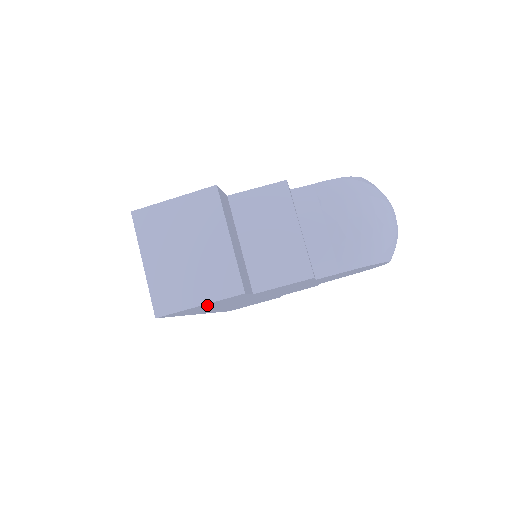
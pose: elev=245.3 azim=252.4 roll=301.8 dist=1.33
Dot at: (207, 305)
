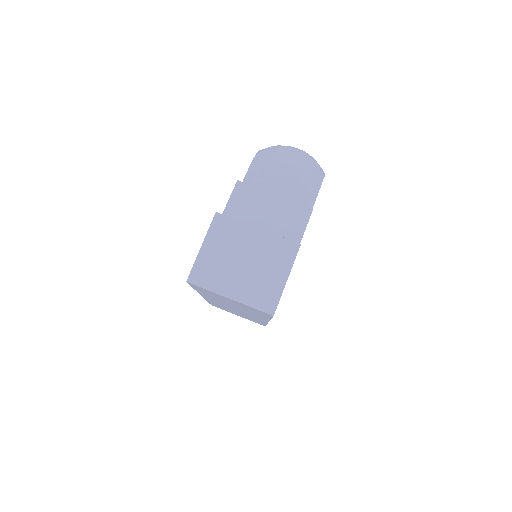
Dot at: occluded
